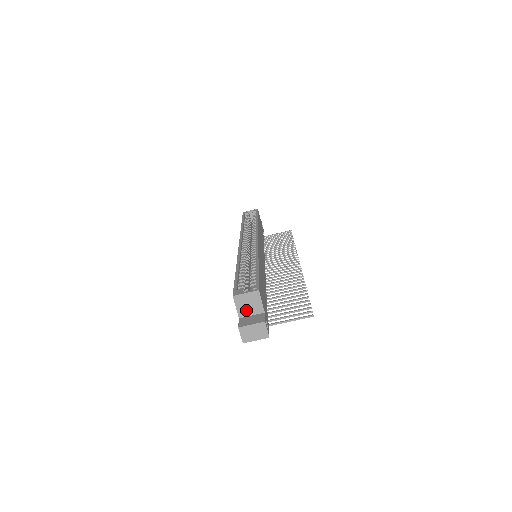
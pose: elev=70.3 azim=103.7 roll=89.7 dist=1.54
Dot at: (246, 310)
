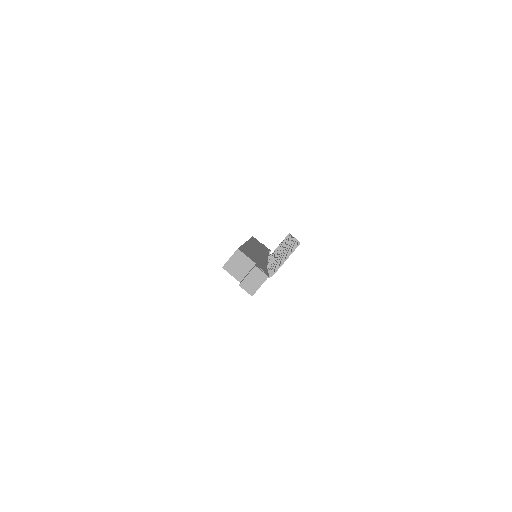
Dot at: (240, 272)
